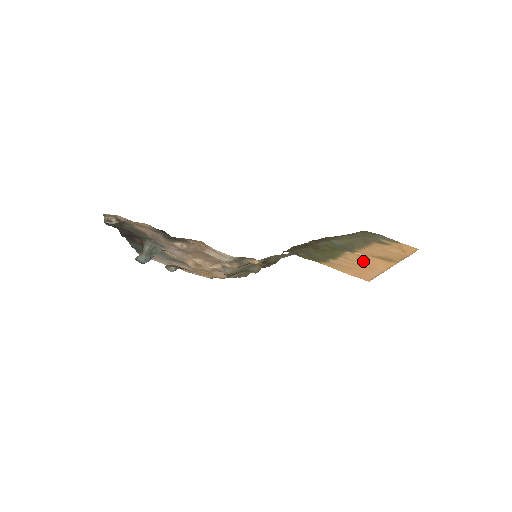
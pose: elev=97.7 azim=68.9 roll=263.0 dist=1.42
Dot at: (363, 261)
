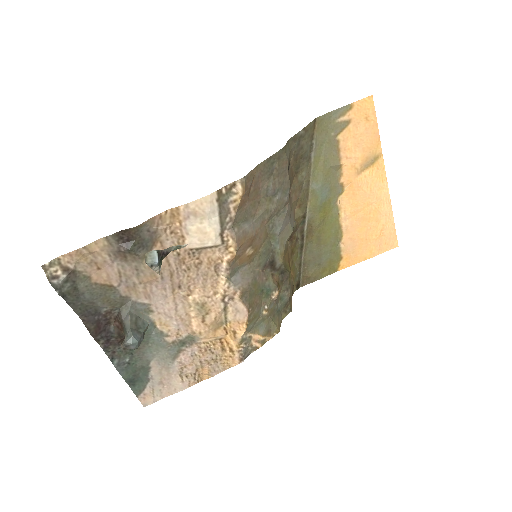
Dot at: (361, 199)
